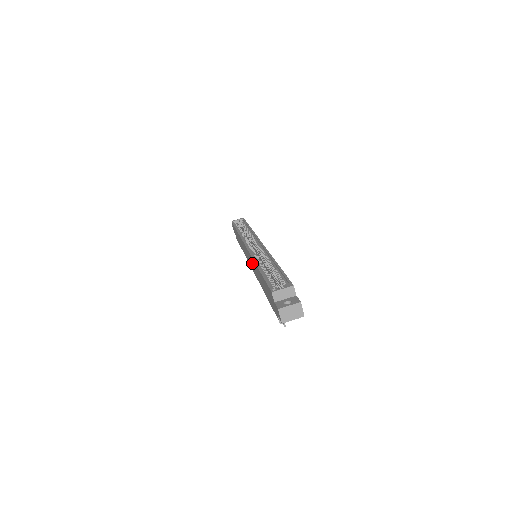
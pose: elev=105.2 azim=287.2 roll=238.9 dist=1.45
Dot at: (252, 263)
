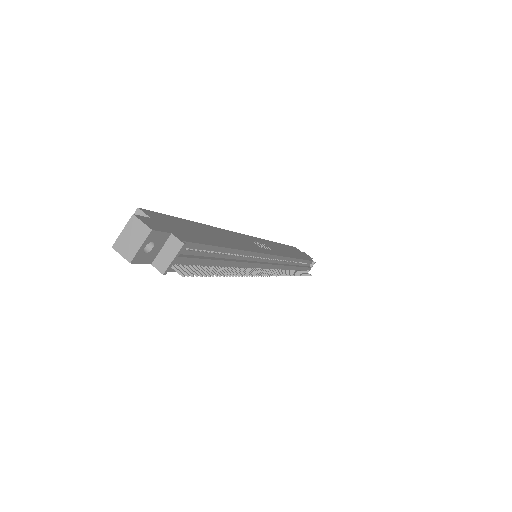
Dot at: occluded
